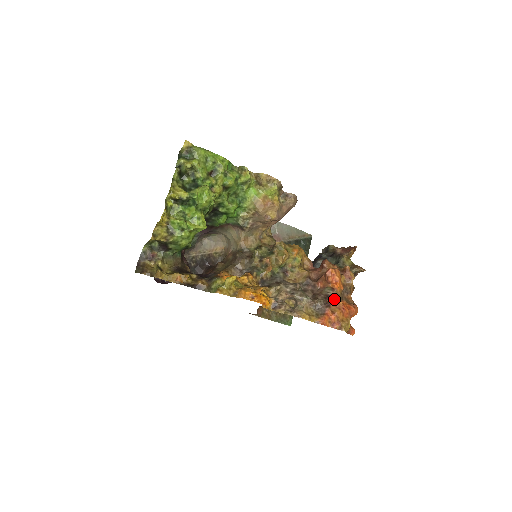
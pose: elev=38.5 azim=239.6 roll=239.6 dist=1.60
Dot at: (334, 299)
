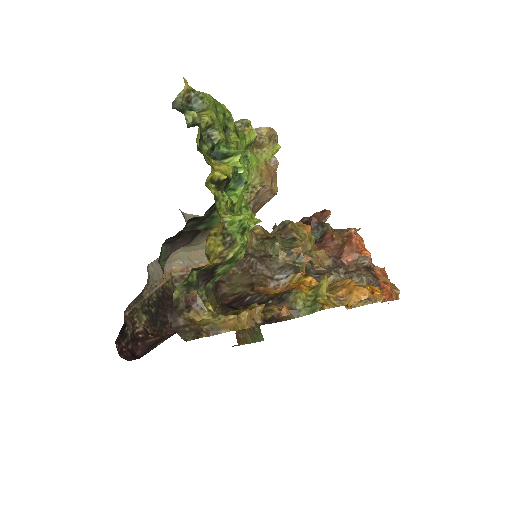
Dot at: (373, 268)
